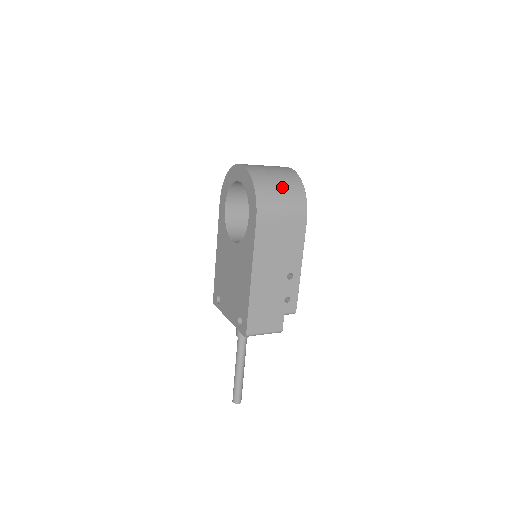
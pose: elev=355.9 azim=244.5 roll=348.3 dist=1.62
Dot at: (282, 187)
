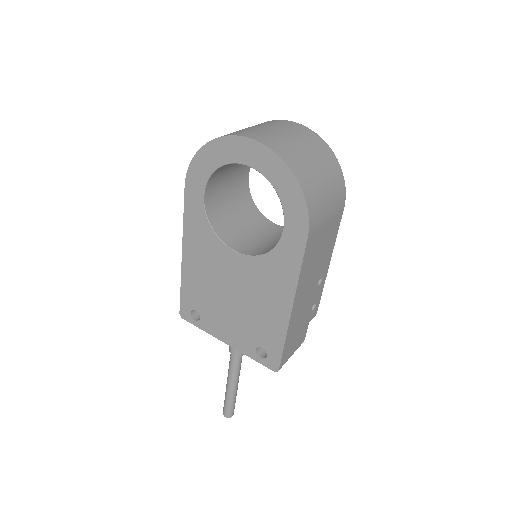
Dot at: (322, 171)
